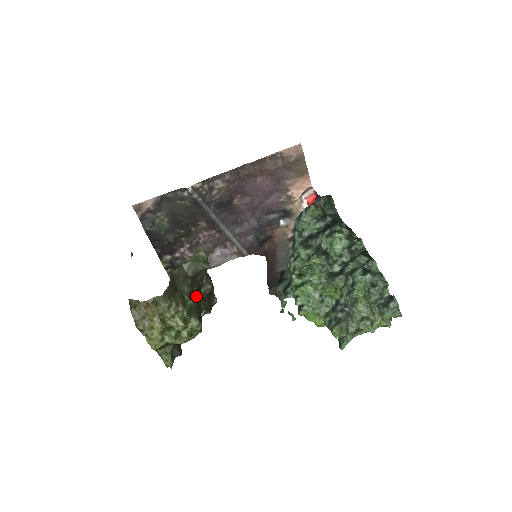
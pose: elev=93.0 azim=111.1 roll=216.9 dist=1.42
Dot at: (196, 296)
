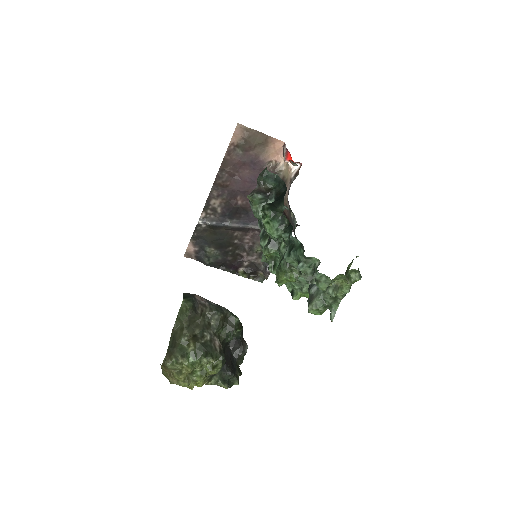
Dot at: (199, 337)
